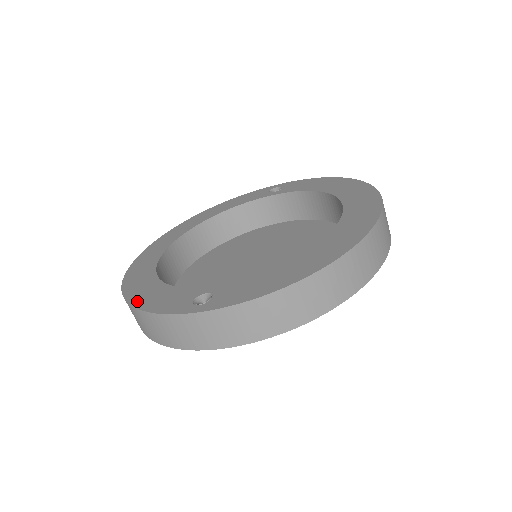
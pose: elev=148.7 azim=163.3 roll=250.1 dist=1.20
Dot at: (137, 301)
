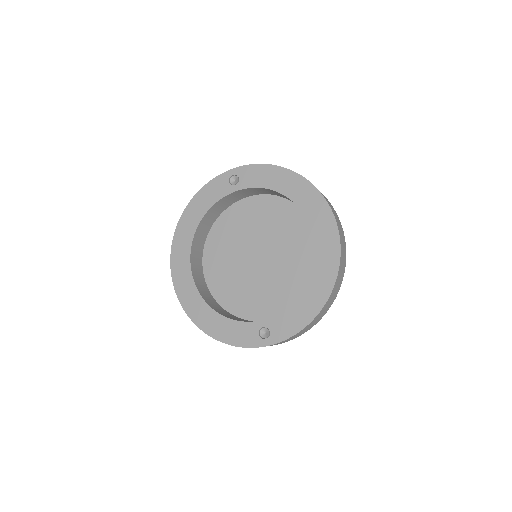
Dot at: (218, 336)
